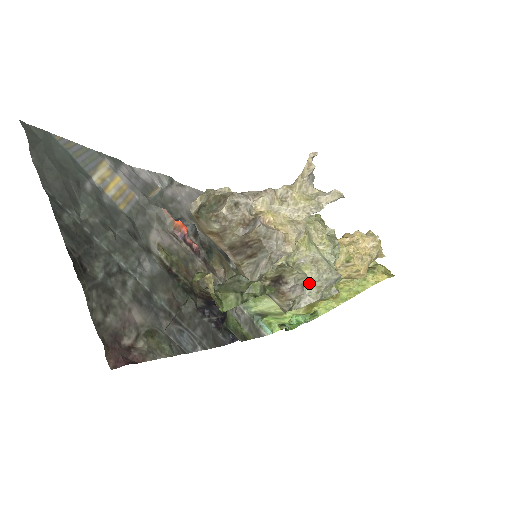
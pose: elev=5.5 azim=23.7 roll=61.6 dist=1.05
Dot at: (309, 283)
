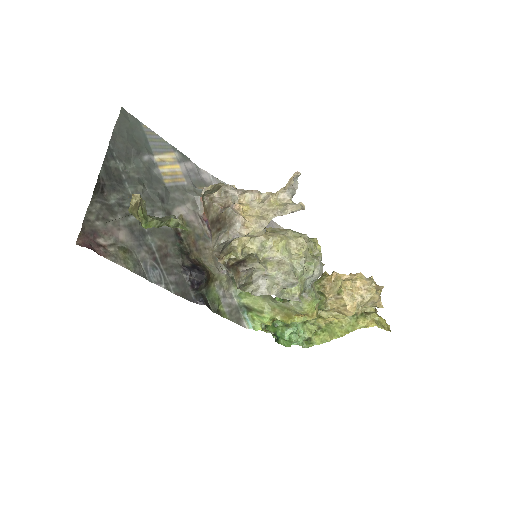
Dot at: (269, 278)
